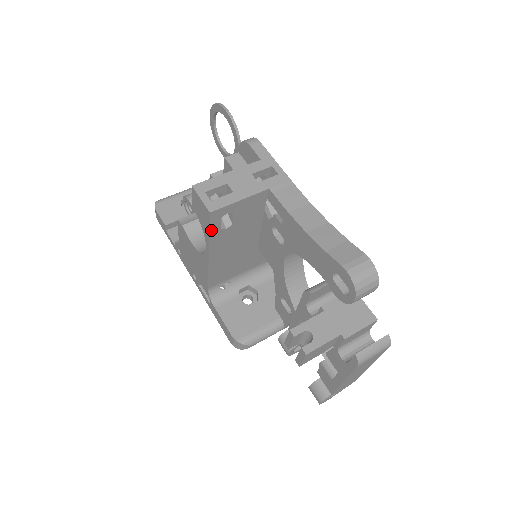
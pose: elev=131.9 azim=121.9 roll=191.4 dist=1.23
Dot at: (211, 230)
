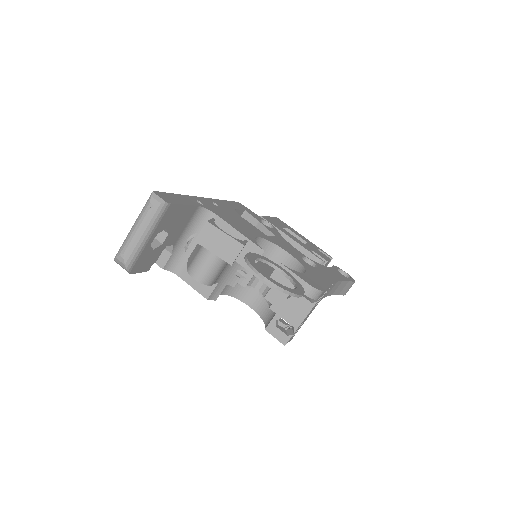
Dot at: occluded
